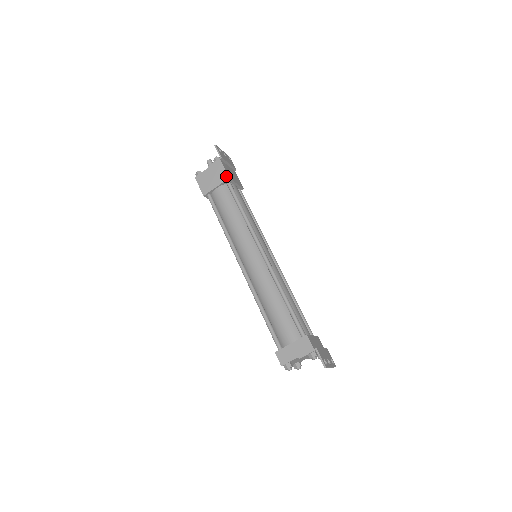
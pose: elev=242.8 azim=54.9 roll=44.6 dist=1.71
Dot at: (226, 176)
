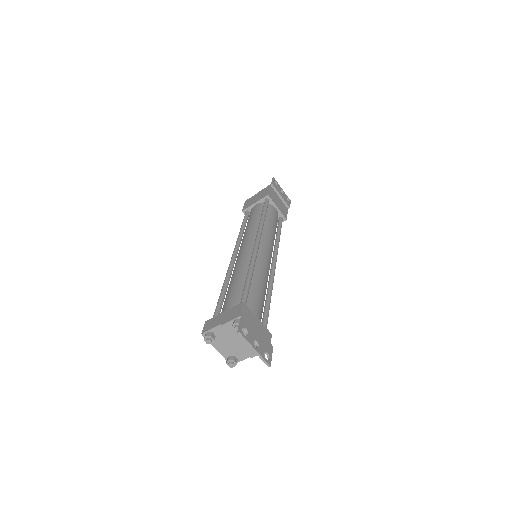
Dot at: (266, 194)
